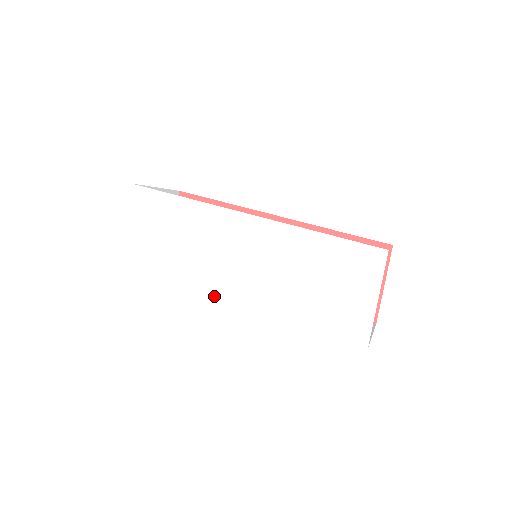
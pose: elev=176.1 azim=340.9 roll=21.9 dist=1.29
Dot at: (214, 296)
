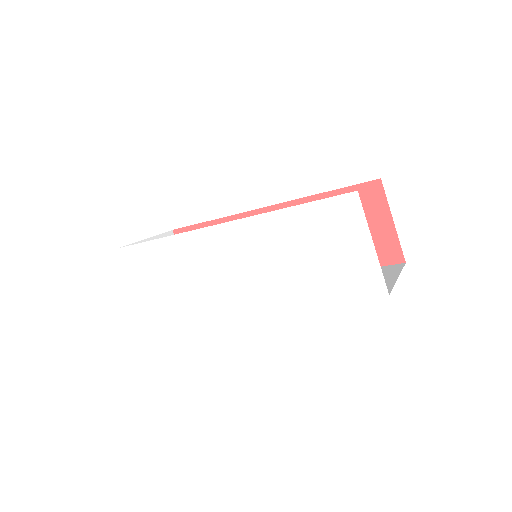
Dot at: (230, 313)
